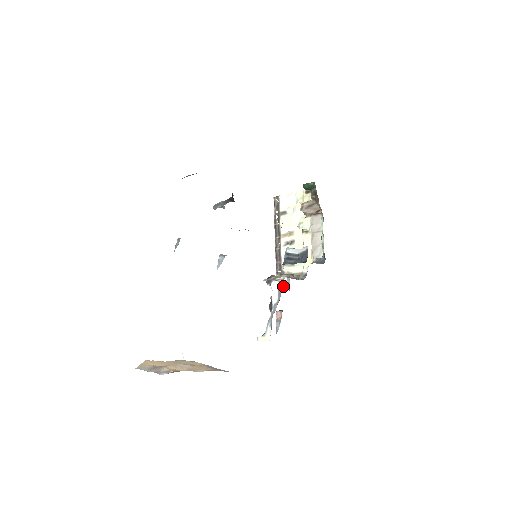
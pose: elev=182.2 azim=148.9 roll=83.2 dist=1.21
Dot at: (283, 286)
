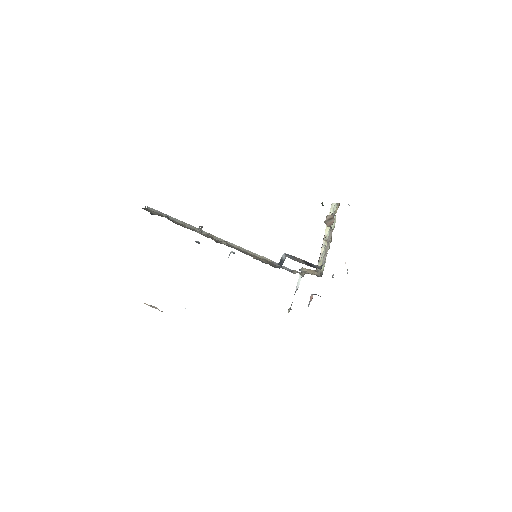
Dot at: (332, 276)
